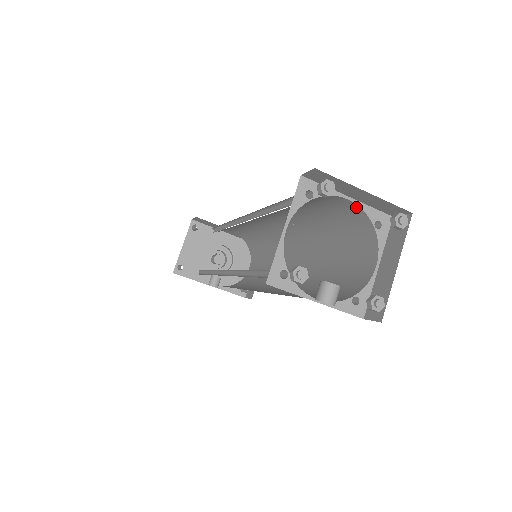
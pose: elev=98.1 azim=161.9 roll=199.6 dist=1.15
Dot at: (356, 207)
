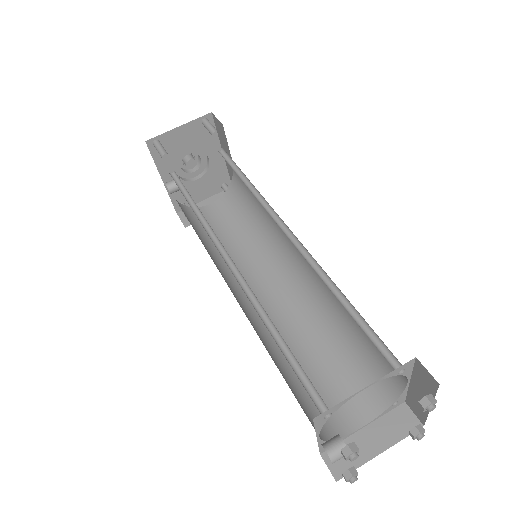
Dot at: (401, 385)
